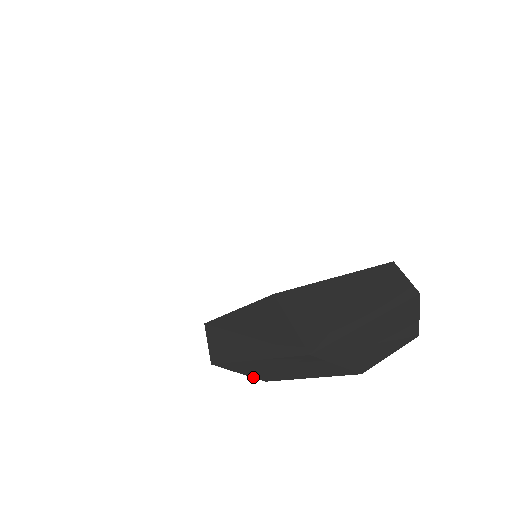
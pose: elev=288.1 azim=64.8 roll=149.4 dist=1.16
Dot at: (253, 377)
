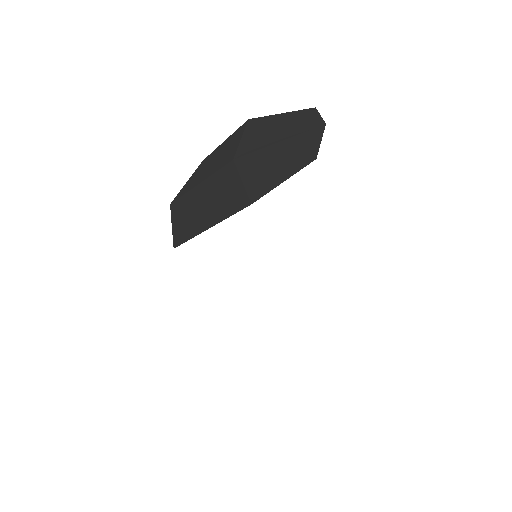
Dot at: (173, 236)
